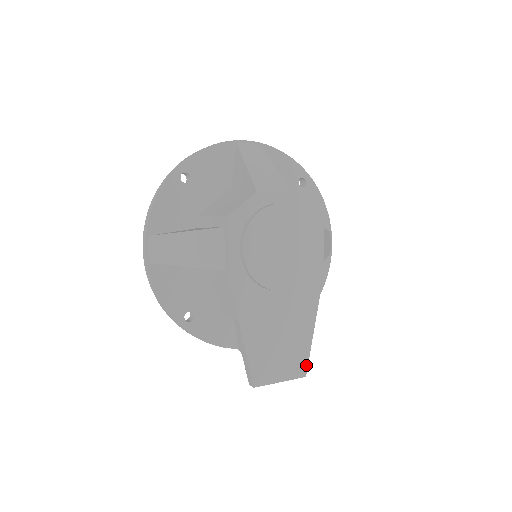
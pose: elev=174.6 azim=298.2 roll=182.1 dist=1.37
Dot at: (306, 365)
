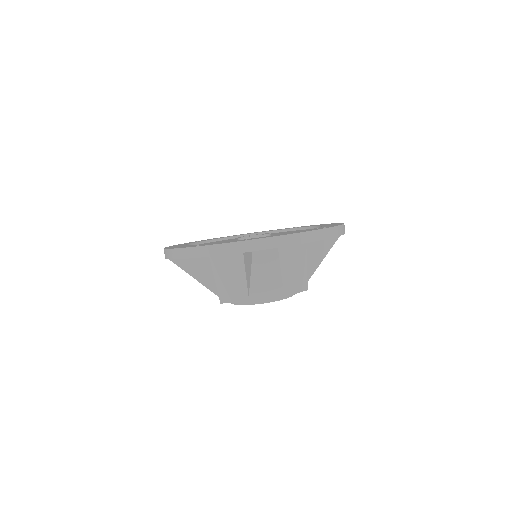
Dot at: occluded
